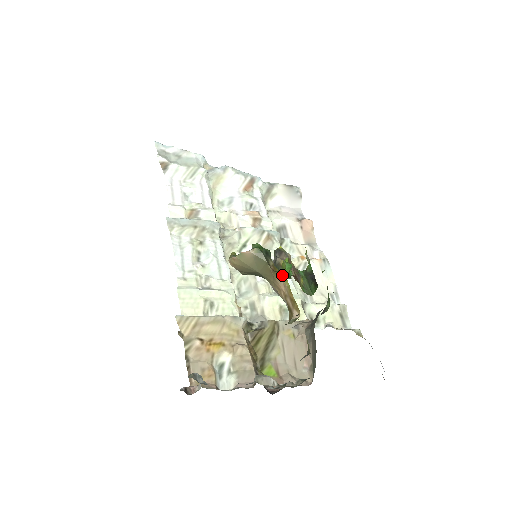
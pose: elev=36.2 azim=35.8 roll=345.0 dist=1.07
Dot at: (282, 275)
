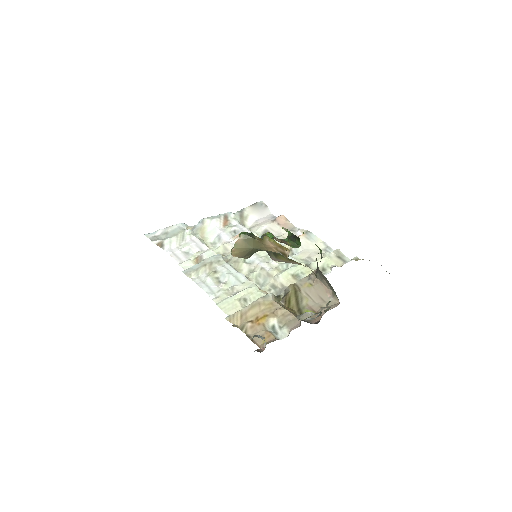
Dot at: (266, 238)
